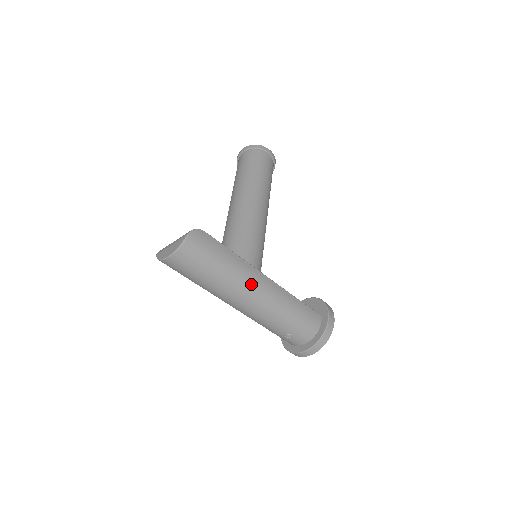
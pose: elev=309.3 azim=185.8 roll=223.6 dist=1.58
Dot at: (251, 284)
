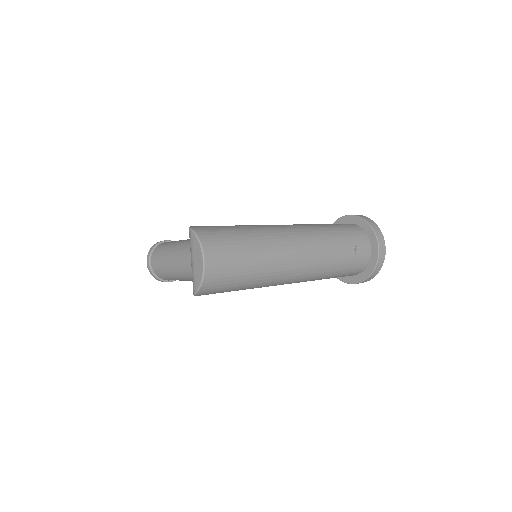
Dot at: (280, 229)
